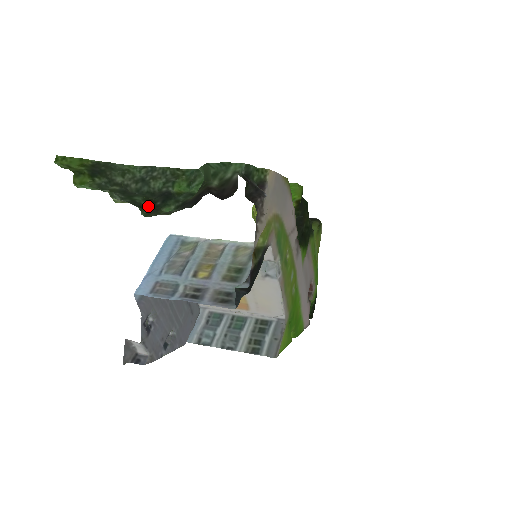
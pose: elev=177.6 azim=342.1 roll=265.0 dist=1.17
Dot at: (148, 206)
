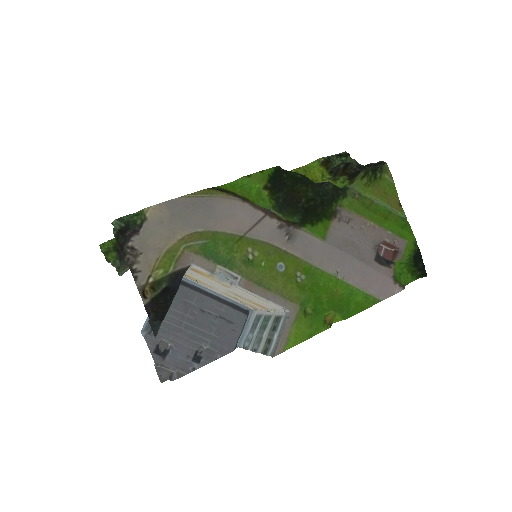
Dot at: occluded
